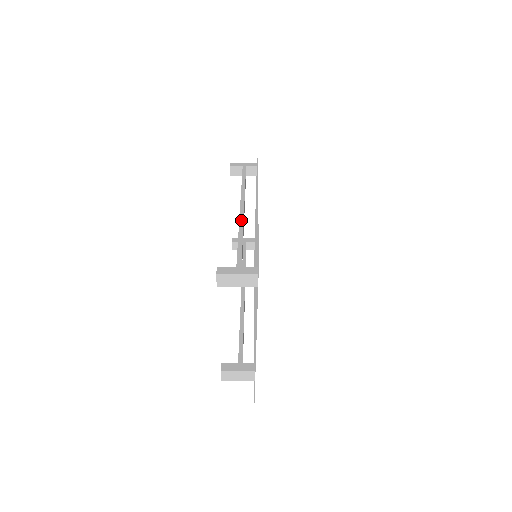
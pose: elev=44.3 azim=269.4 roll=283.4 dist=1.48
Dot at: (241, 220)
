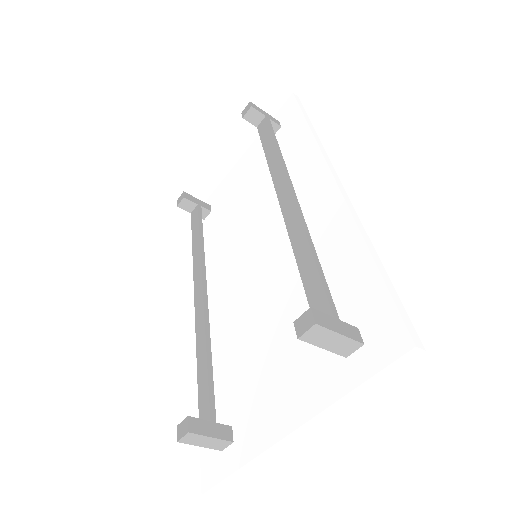
Dot at: (302, 218)
